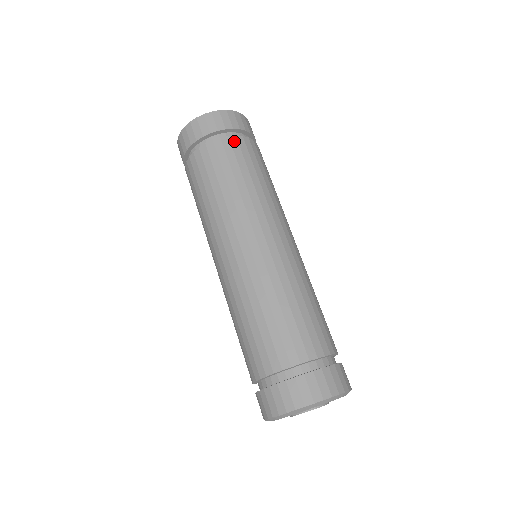
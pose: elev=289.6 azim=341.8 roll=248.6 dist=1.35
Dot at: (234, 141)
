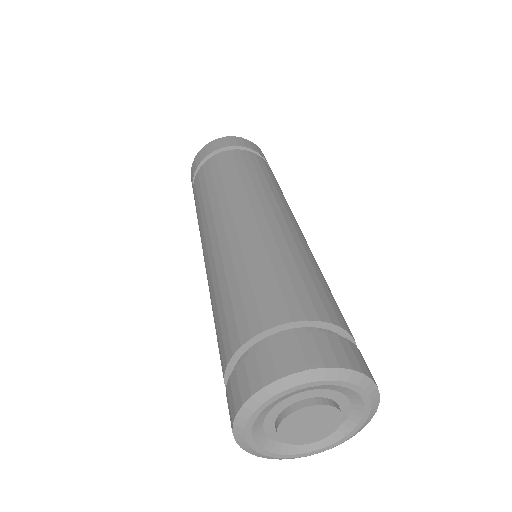
Dot at: (212, 160)
